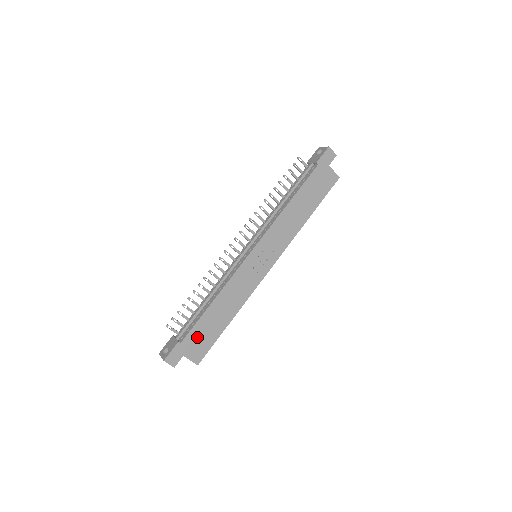
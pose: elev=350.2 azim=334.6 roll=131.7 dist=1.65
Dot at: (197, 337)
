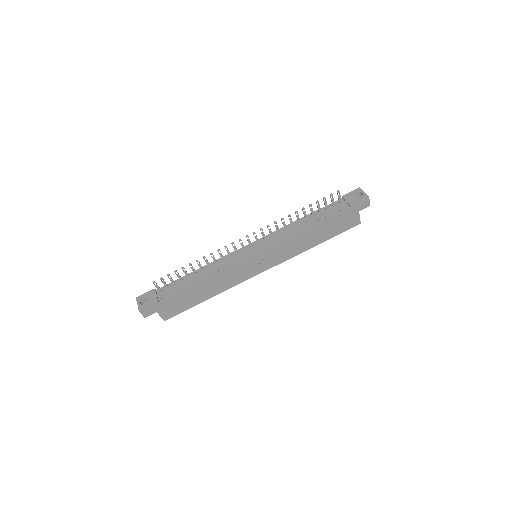
Dot at: (175, 302)
